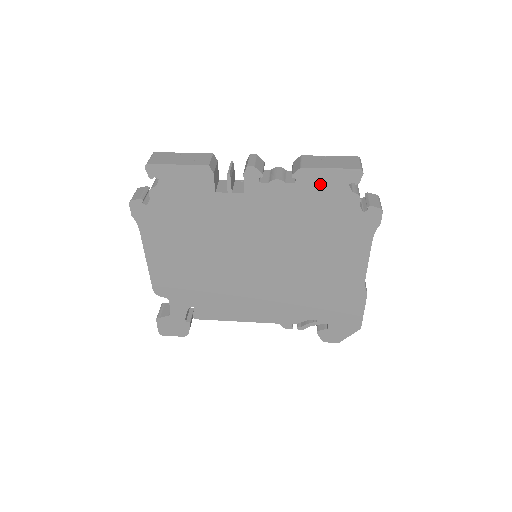
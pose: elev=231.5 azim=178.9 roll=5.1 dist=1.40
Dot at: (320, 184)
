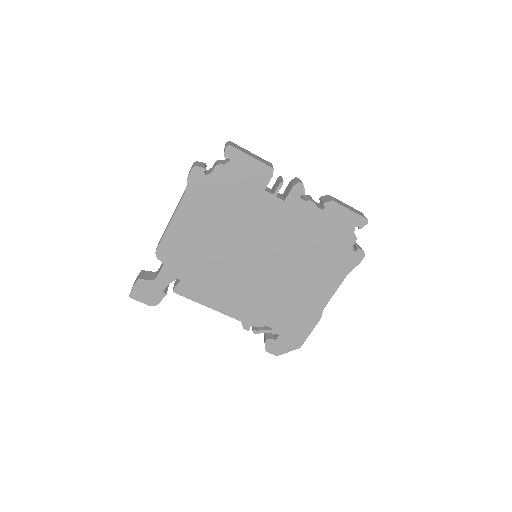
Dot at: (338, 218)
